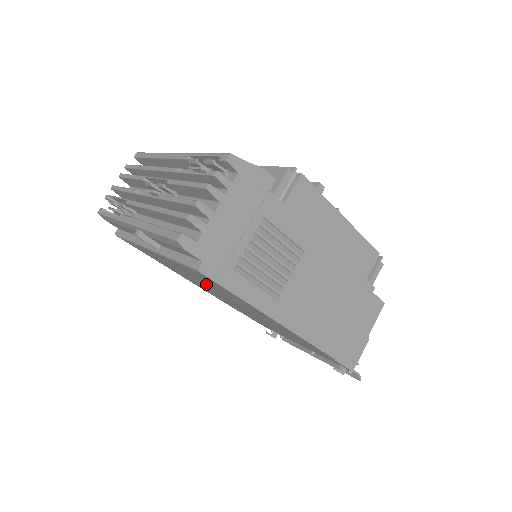
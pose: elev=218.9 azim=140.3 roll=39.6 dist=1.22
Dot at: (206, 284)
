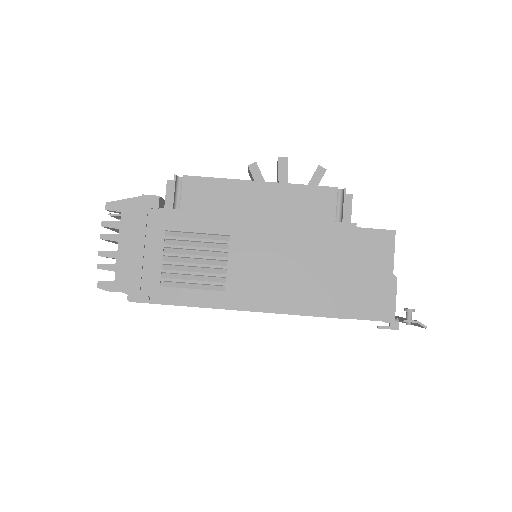
Dot at: occluded
